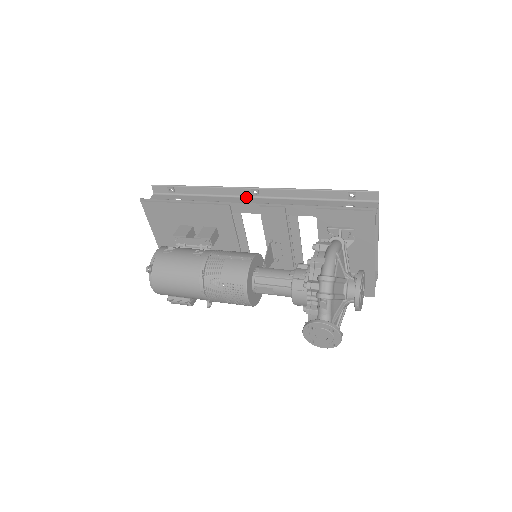
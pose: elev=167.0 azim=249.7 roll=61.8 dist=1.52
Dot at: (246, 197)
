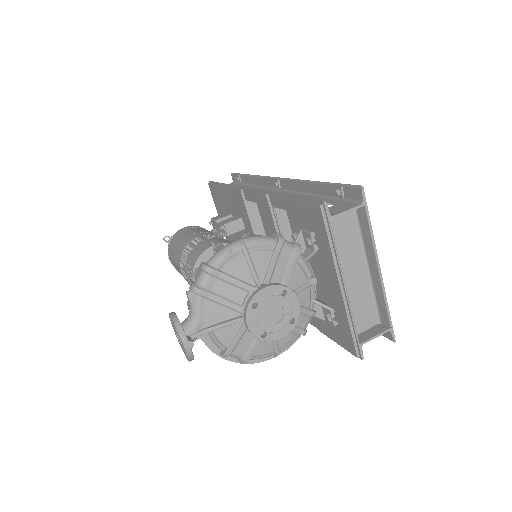
Dot at: (273, 189)
